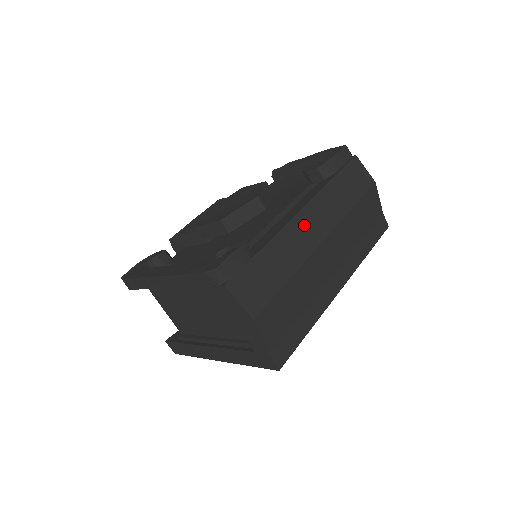
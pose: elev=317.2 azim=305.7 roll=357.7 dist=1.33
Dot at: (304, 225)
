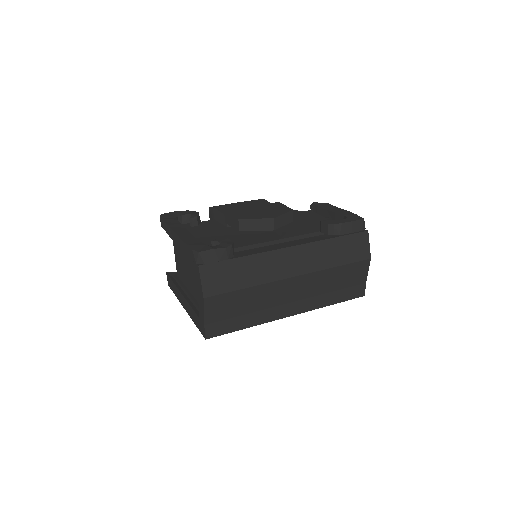
Dot at: (286, 258)
